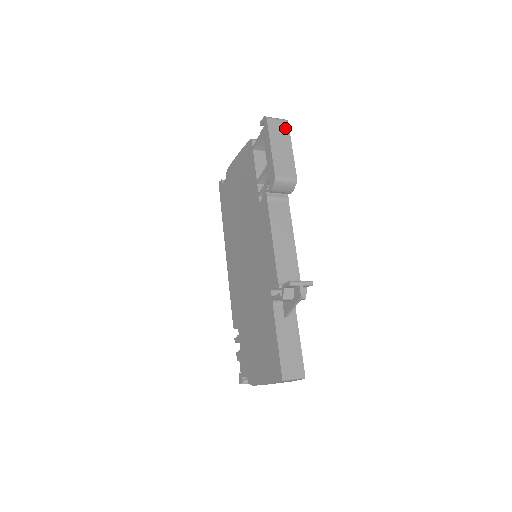
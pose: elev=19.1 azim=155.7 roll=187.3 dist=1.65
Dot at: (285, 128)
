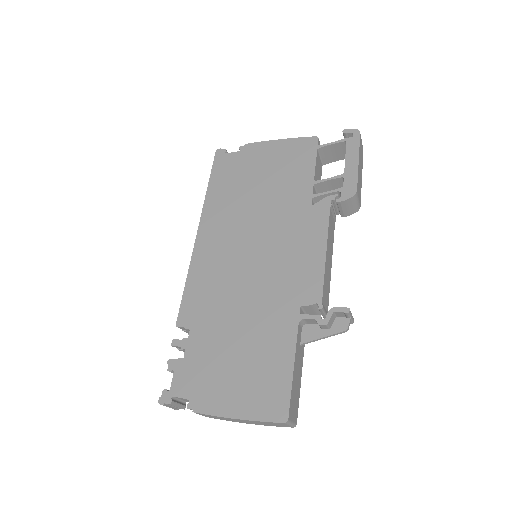
Dot at: (362, 153)
